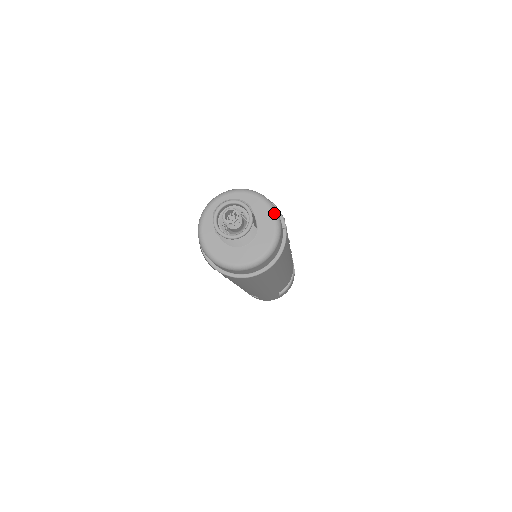
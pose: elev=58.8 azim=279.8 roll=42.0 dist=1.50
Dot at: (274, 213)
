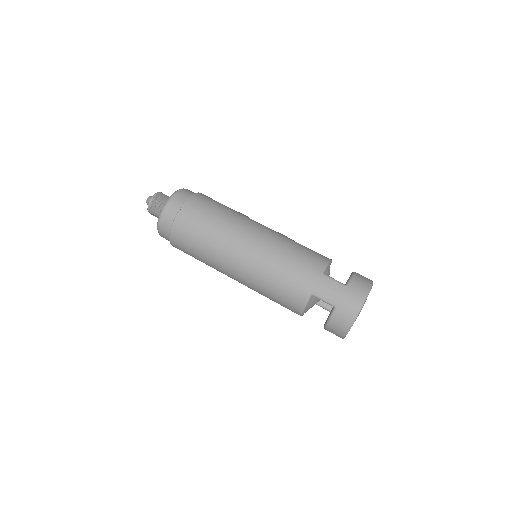
Dot at: occluded
